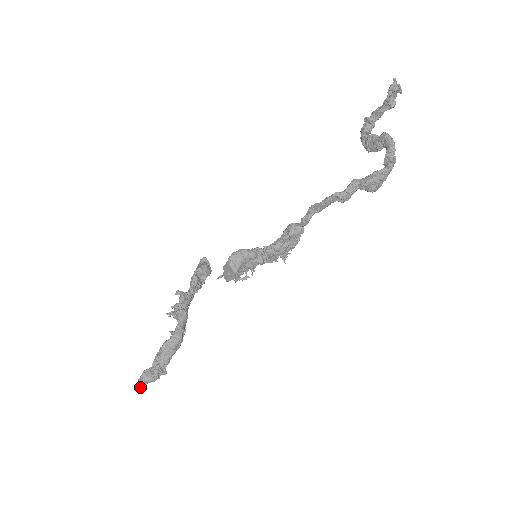
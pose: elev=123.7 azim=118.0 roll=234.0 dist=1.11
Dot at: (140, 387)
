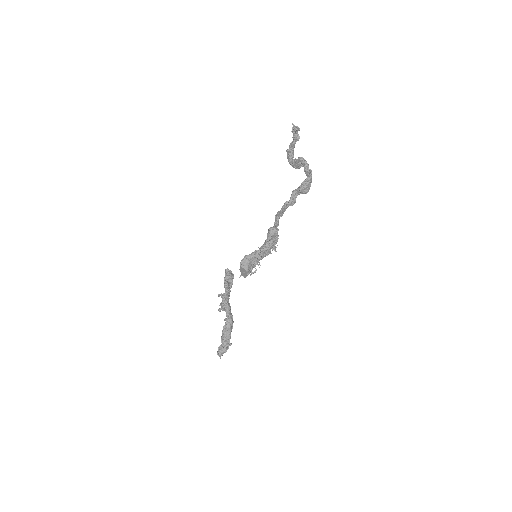
Dot at: (220, 358)
